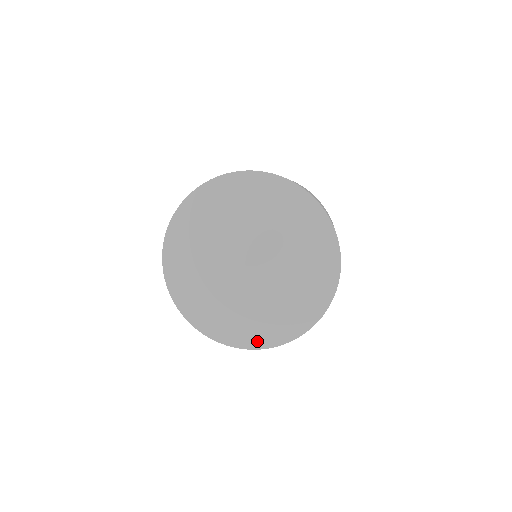
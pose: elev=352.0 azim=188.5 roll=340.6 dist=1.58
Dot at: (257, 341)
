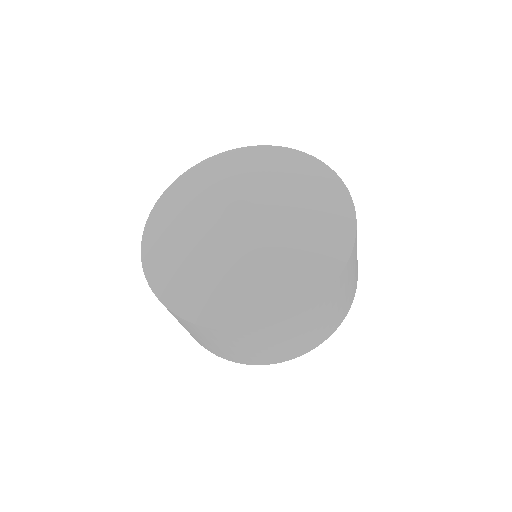
Dot at: (280, 307)
